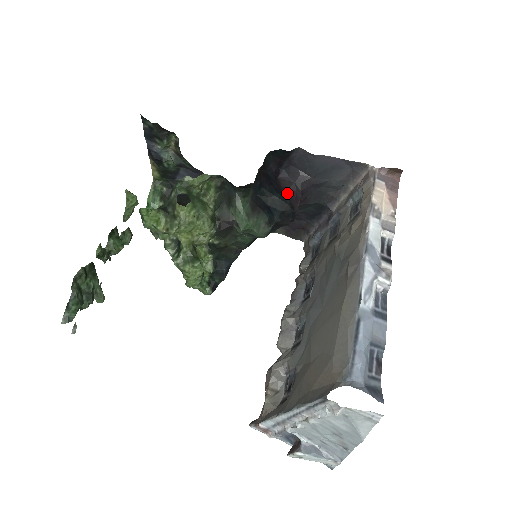
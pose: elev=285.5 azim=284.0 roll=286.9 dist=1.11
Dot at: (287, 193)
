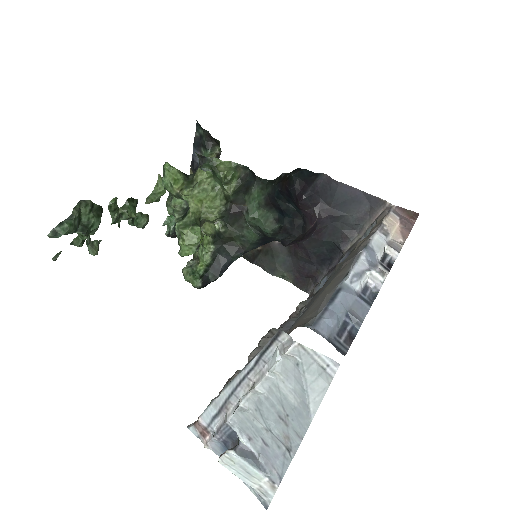
Dot at: (303, 212)
